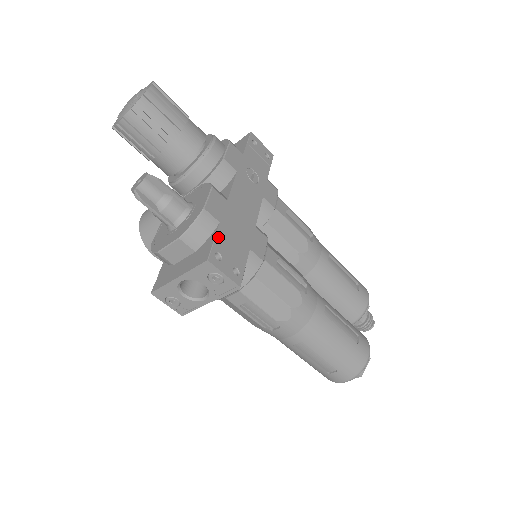
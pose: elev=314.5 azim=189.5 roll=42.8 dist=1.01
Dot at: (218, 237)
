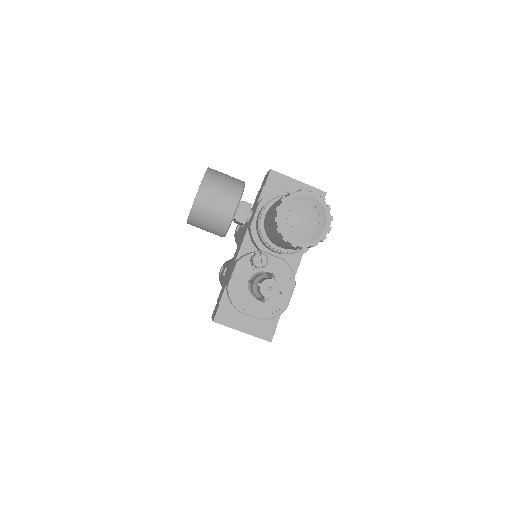
Dot at: occluded
